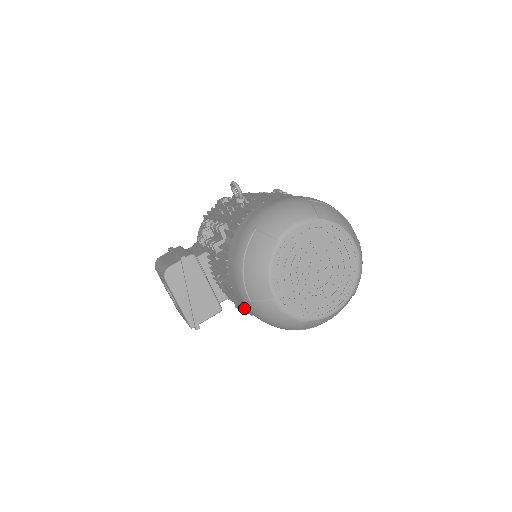
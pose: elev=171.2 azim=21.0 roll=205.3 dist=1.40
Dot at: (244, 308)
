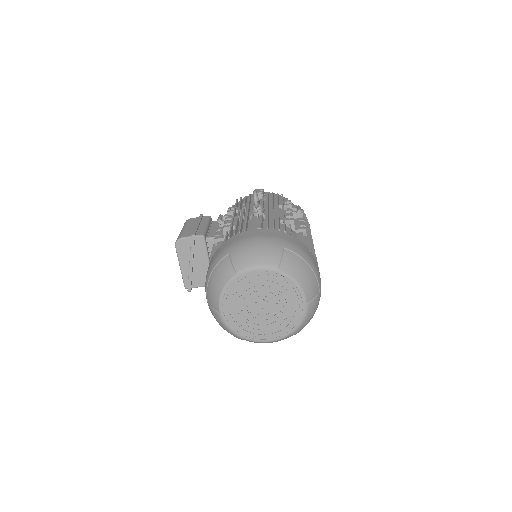
Dot at: occluded
